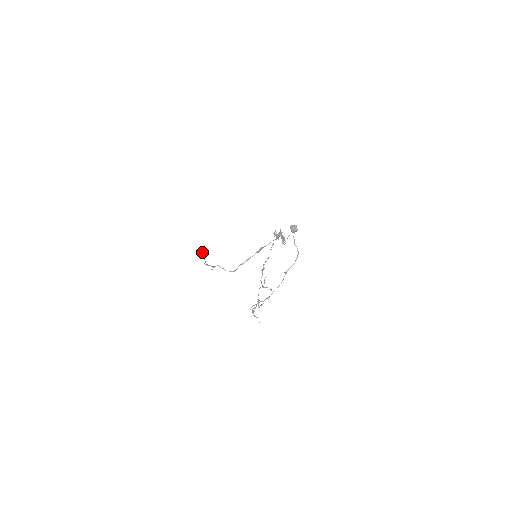
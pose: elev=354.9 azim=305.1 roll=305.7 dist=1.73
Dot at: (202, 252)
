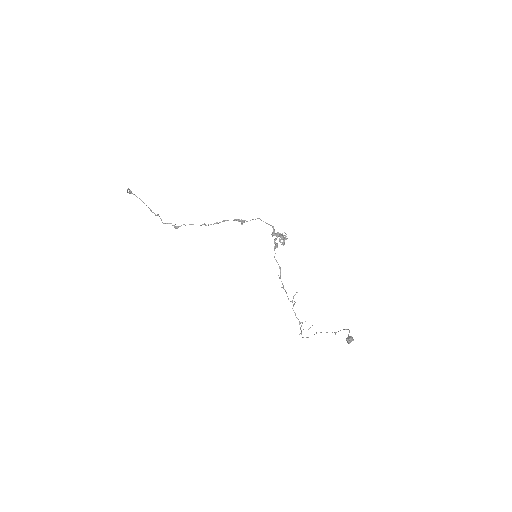
Dot at: (130, 193)
